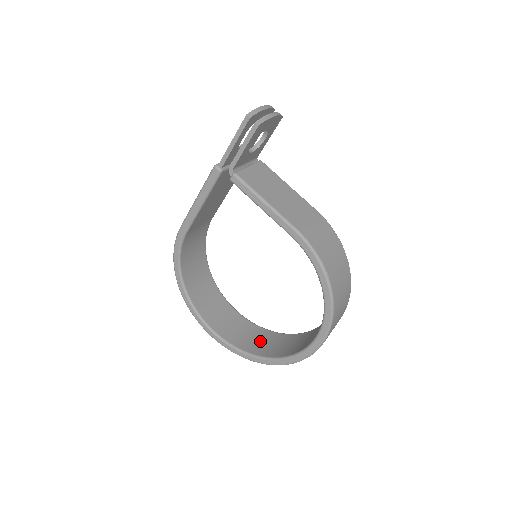
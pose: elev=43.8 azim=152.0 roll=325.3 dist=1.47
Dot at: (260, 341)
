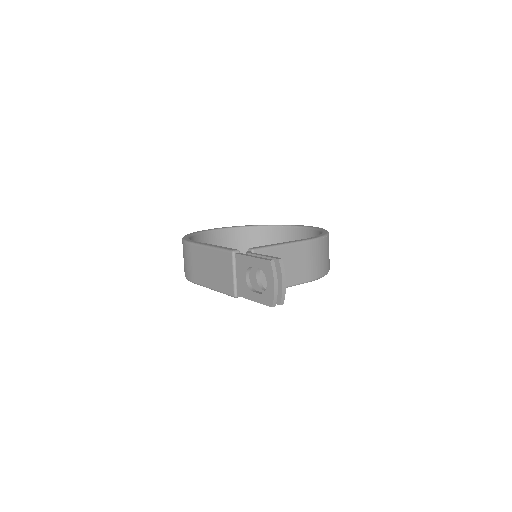
Dot at: (254, 243)
